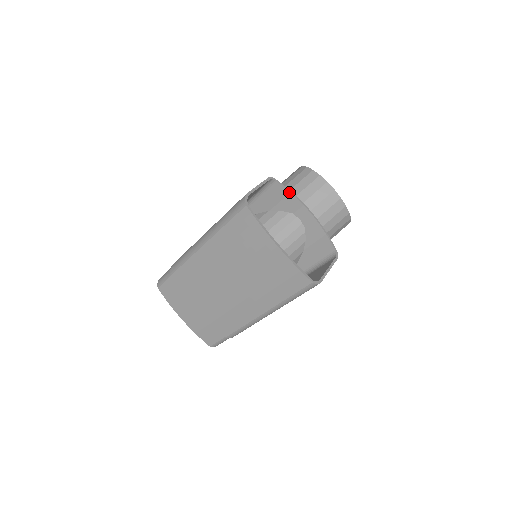
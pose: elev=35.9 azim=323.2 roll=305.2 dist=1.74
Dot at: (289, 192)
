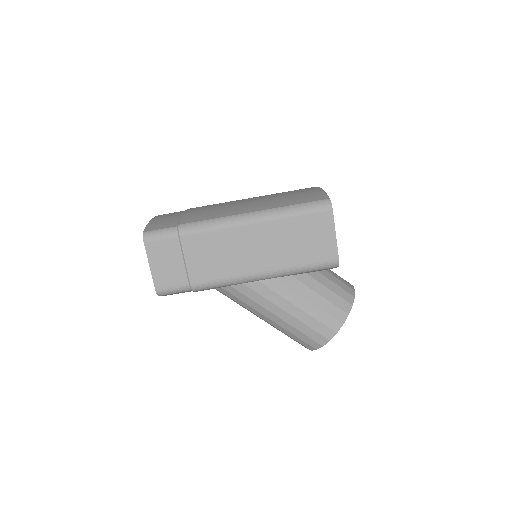
Dot at: occluded
